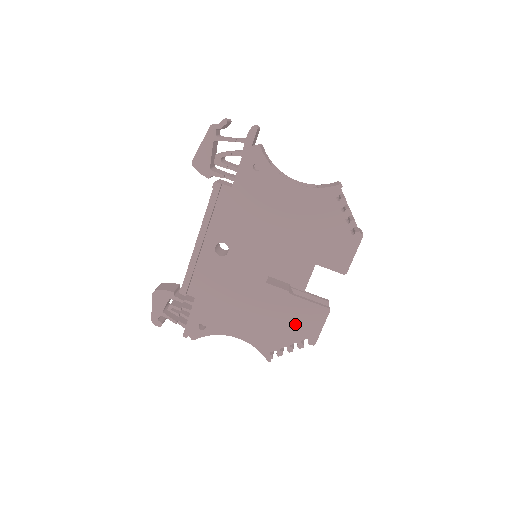
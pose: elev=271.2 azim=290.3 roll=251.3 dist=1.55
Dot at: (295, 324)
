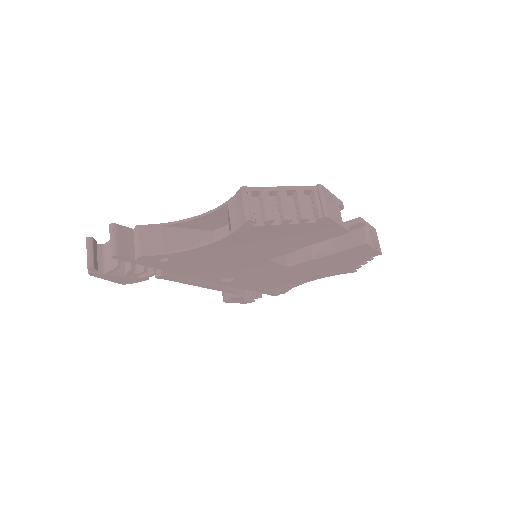
Dot at: (347, 260)
